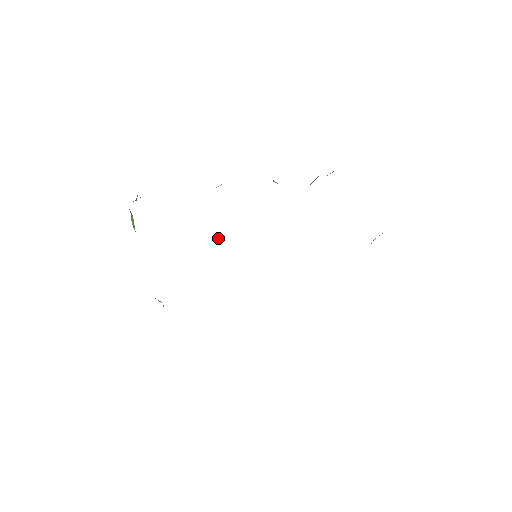
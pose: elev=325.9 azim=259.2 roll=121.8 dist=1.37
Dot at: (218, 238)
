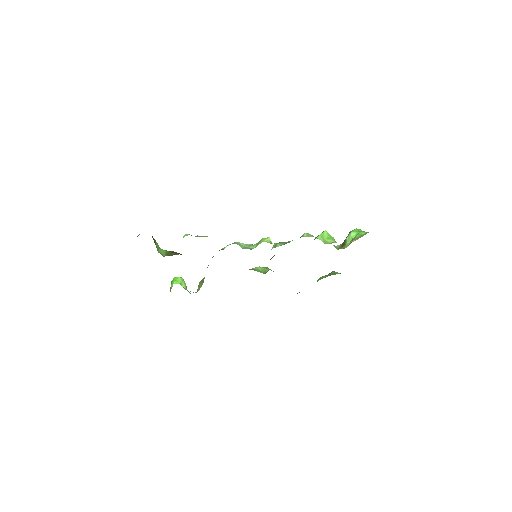
Dot at: (226, 246)
